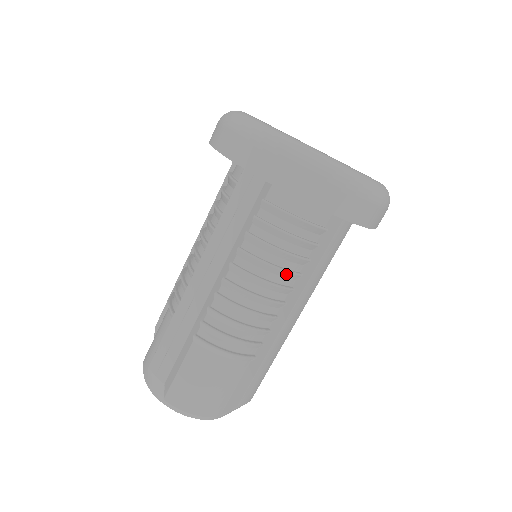
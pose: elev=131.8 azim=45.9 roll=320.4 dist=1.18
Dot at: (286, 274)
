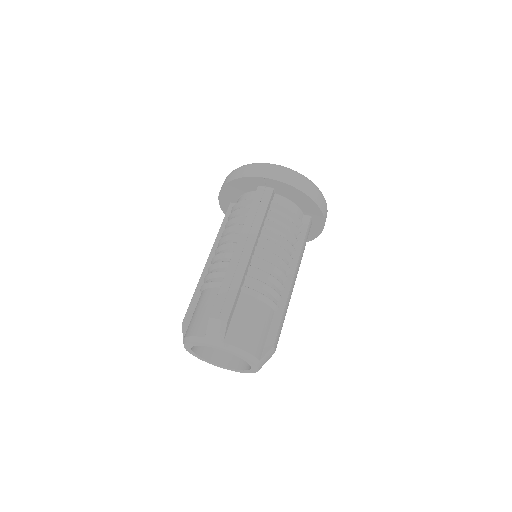
Dot at: (289, 246)
